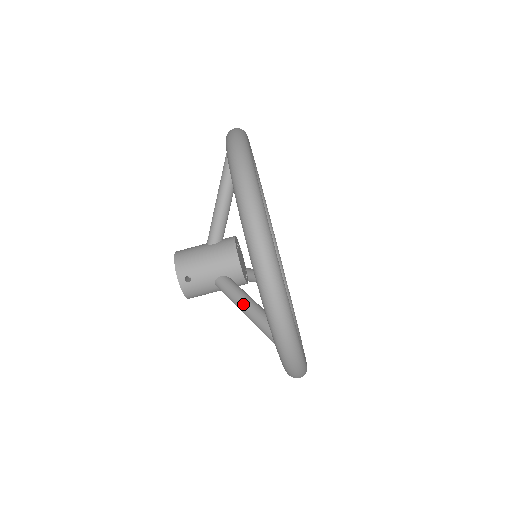
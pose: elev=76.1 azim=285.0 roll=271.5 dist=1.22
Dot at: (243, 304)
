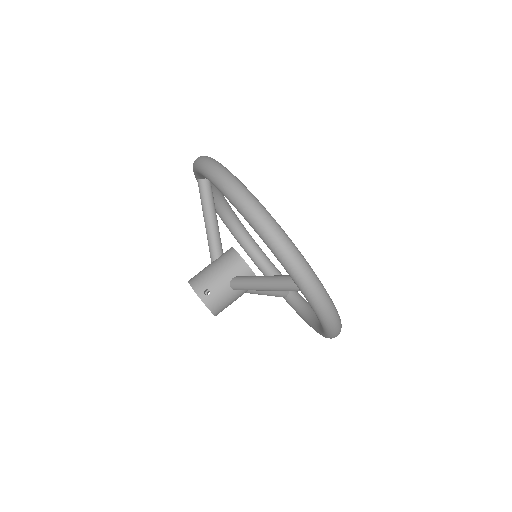
Dot at: (259, 281)
